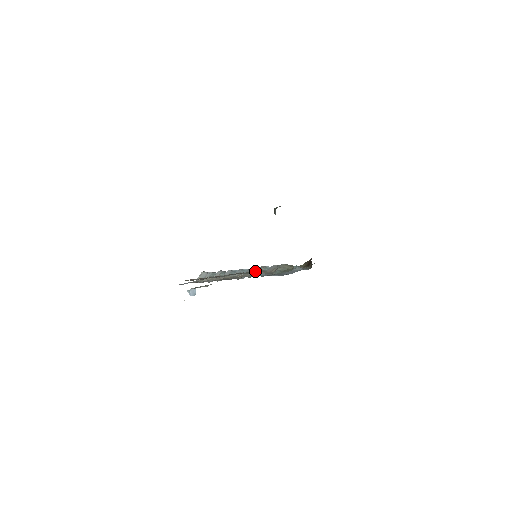
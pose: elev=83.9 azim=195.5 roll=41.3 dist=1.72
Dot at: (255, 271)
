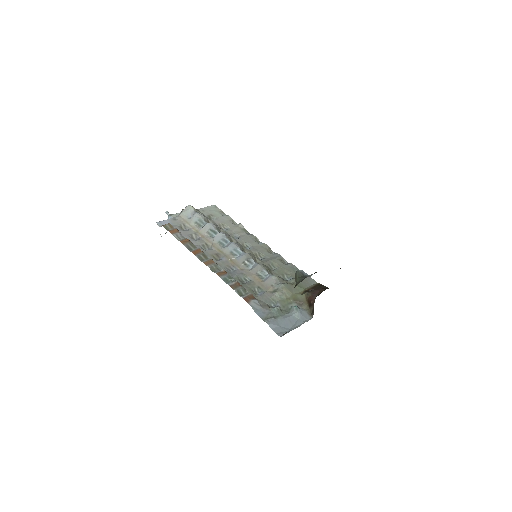
Dot at: (251, 299)
